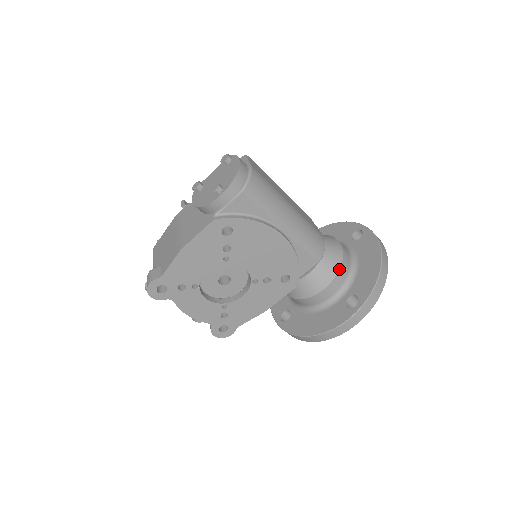
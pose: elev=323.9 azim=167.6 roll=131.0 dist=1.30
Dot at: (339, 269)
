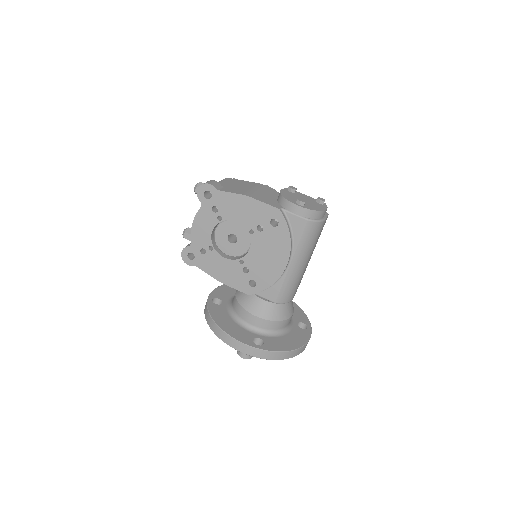
Dot at: (276, 321)
